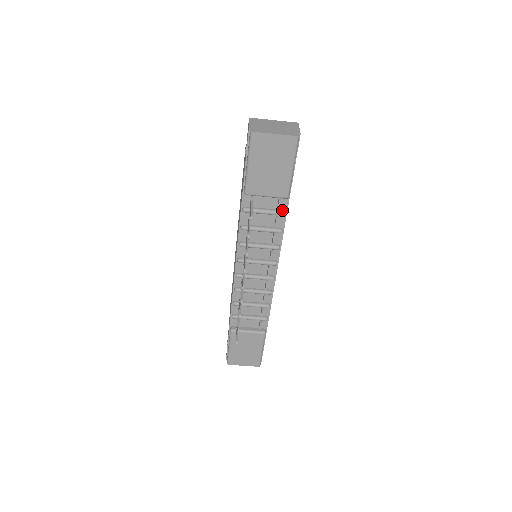
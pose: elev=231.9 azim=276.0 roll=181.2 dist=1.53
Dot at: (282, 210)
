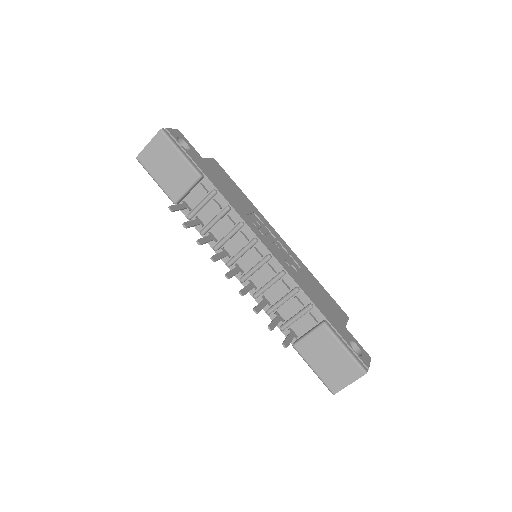
Dot at: (212, 191)
